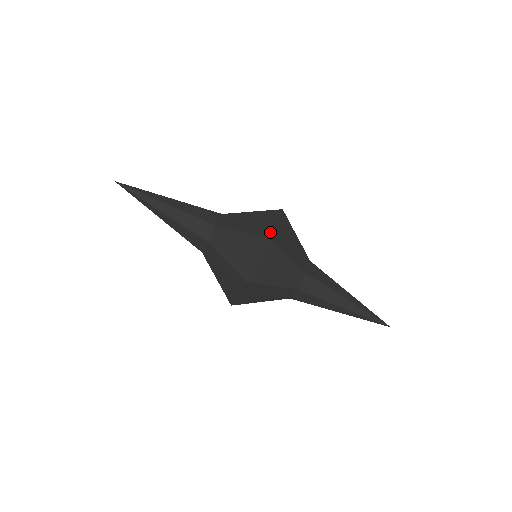
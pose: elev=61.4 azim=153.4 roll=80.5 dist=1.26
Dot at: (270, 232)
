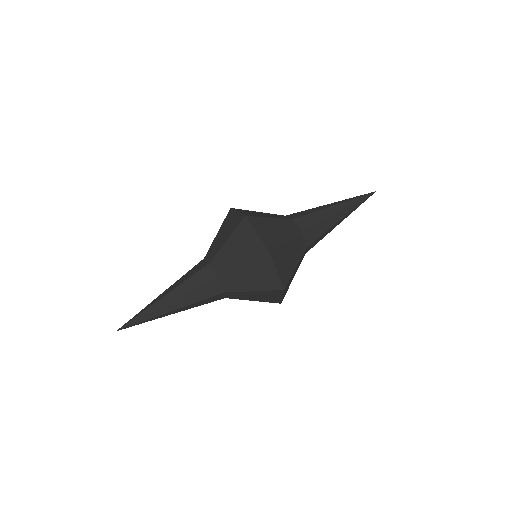
Dot at: (262, 246)
